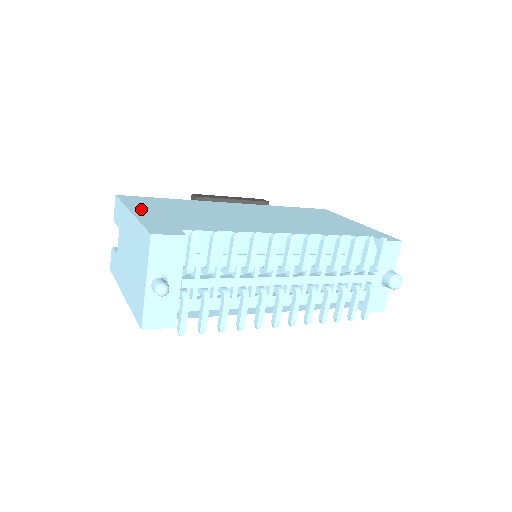
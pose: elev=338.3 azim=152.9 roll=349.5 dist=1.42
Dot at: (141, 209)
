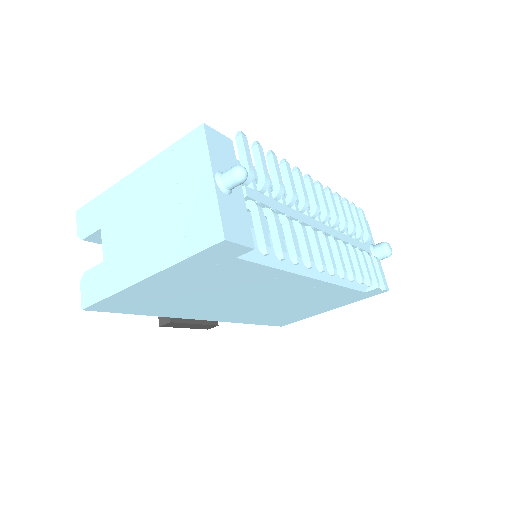
Dot at: occluded
